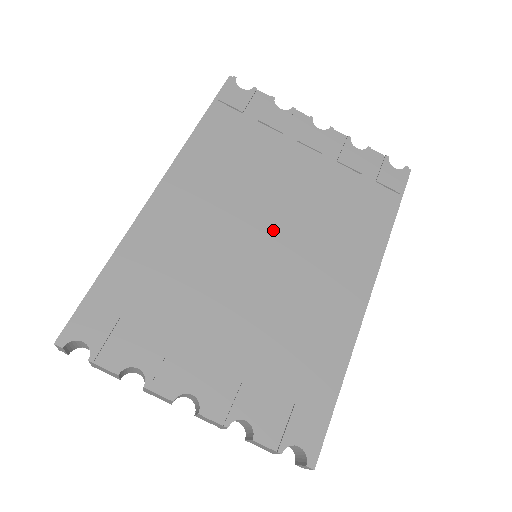
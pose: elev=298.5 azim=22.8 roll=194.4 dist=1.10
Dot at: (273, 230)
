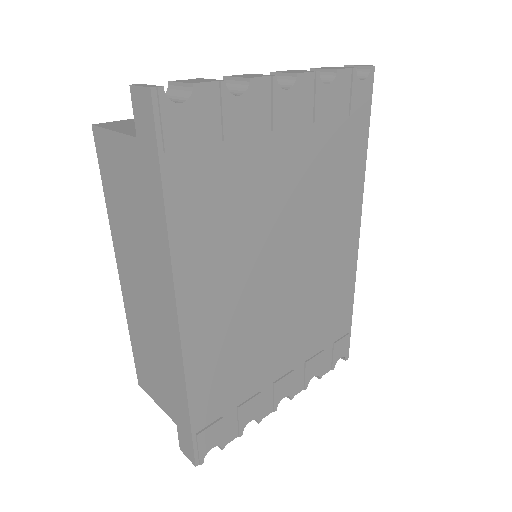
Dot at: (286, 255)
